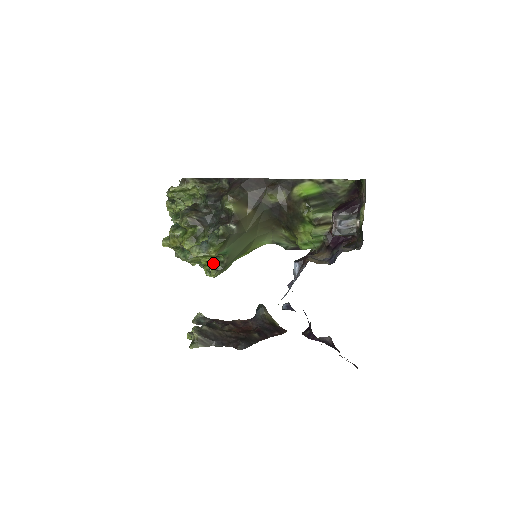
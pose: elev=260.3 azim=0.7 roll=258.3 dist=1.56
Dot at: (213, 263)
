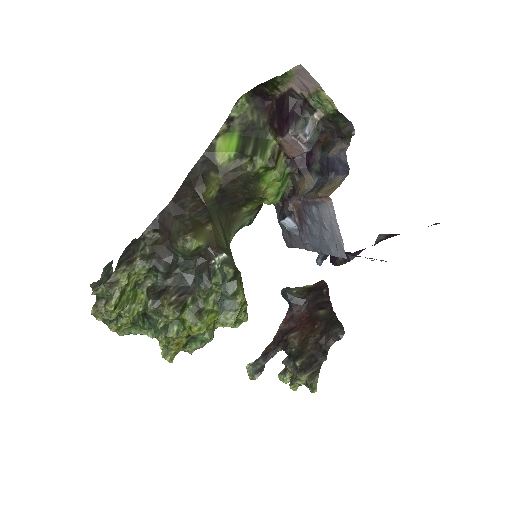
Dot at: occluded
